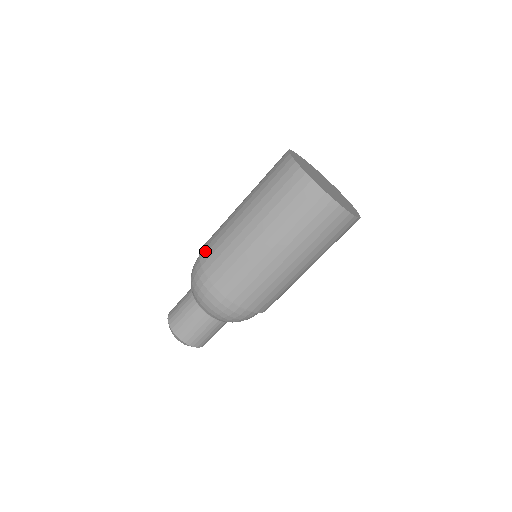
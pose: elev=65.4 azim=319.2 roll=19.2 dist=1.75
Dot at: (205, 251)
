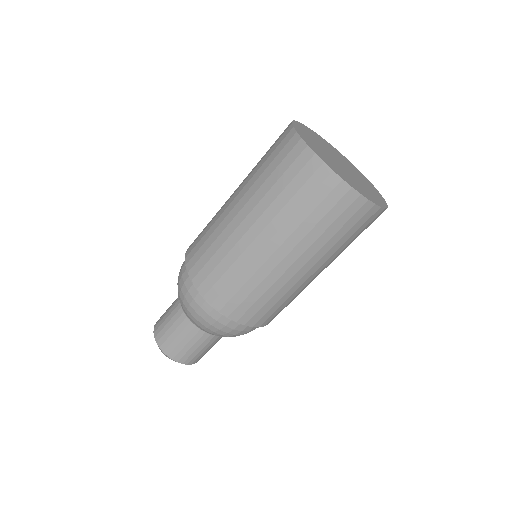
Dot at: (215, 293)
